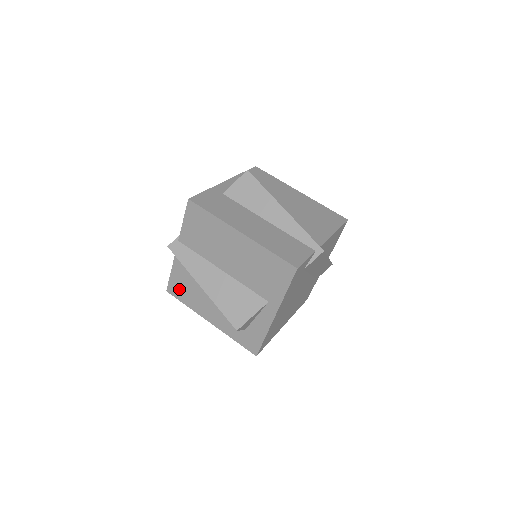
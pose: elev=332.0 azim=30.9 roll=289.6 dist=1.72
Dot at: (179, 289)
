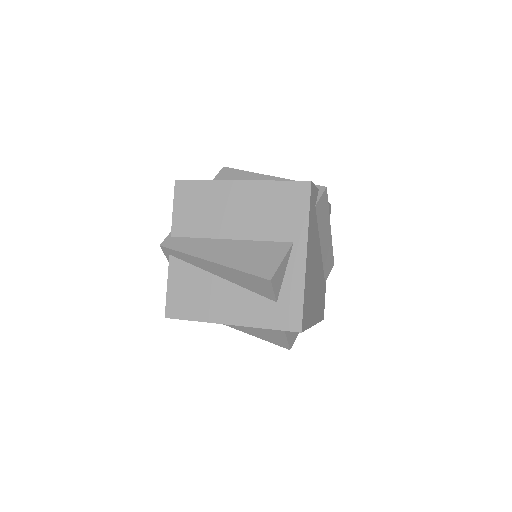
Dot at: (181, 302)
